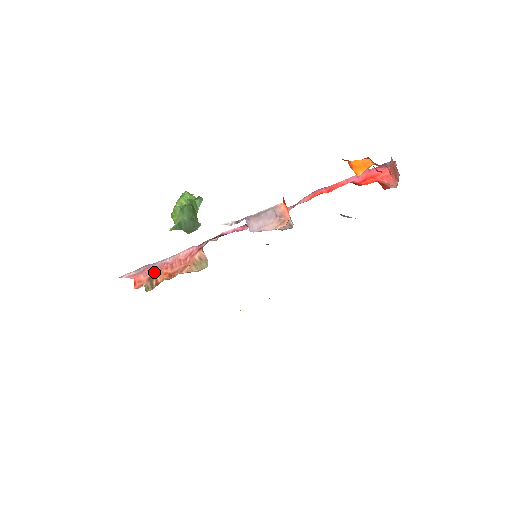
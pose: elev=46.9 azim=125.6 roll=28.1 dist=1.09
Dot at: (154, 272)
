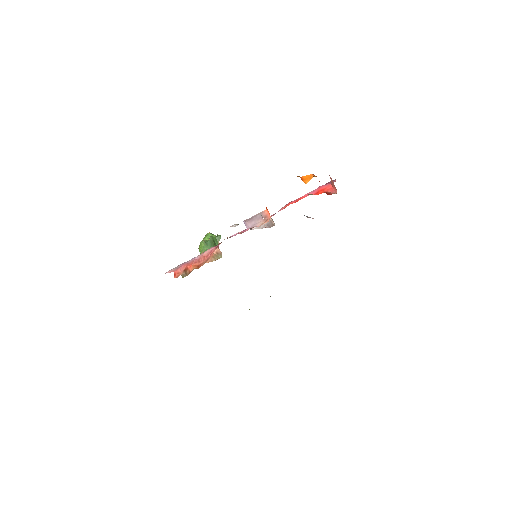
Dot at: (187, 266)
